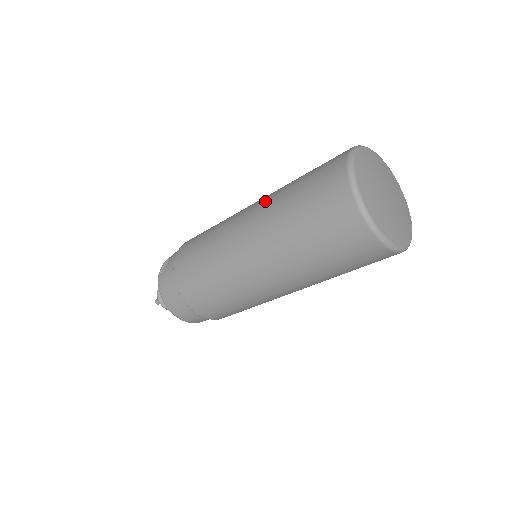
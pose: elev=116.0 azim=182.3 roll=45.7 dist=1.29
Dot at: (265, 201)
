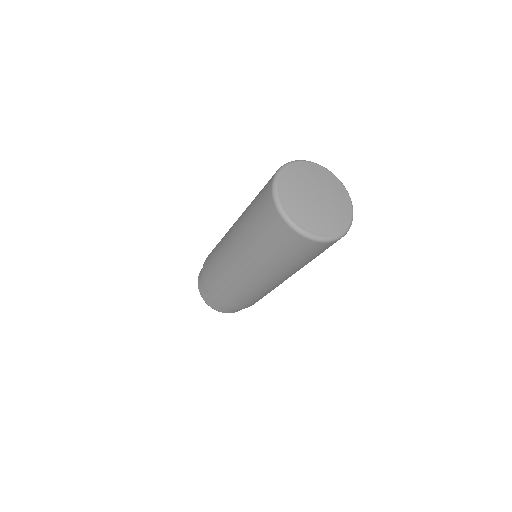
Dot at: occluded
